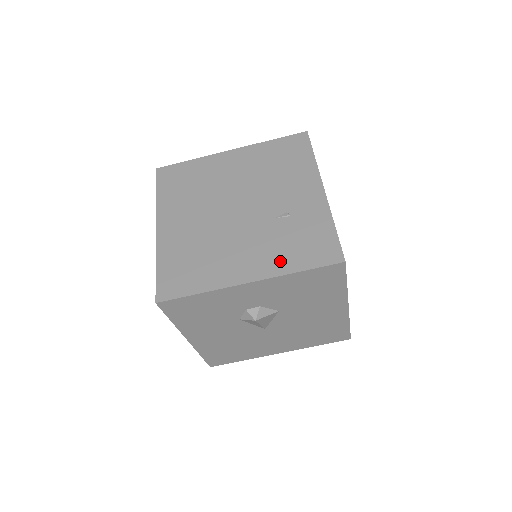
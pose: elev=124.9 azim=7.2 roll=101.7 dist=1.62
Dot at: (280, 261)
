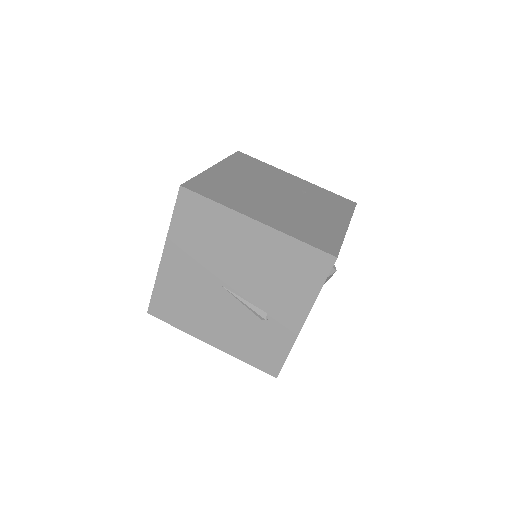
Dot at: (340, 212)
